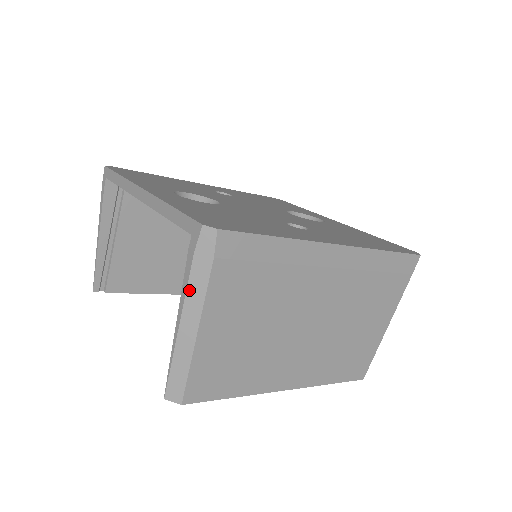
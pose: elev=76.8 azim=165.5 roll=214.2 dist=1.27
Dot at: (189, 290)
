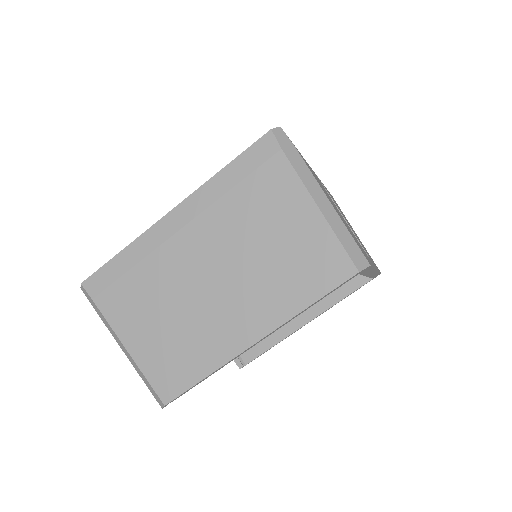
Dot at: (107, 327)
